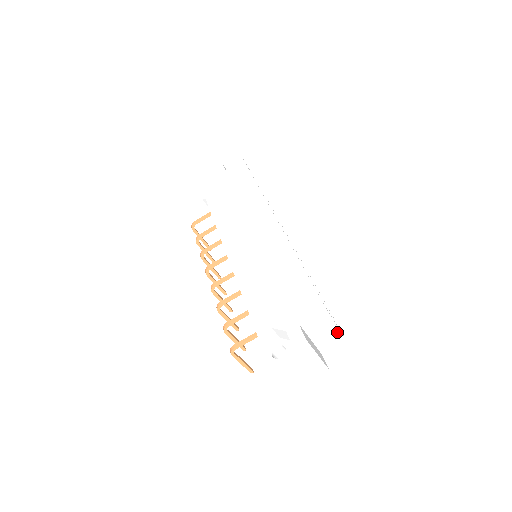
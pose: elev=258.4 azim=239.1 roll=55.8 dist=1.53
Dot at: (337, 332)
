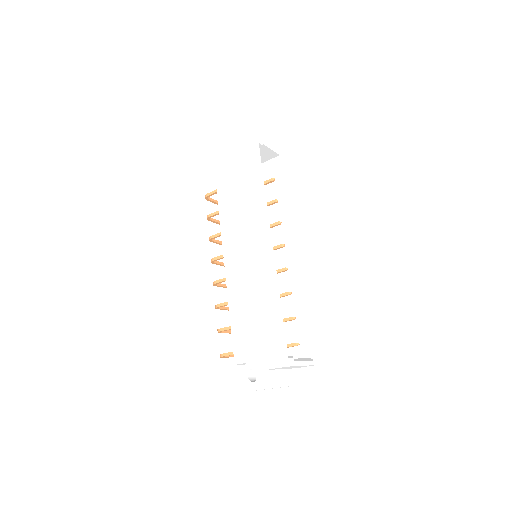
Dot at: occluded
